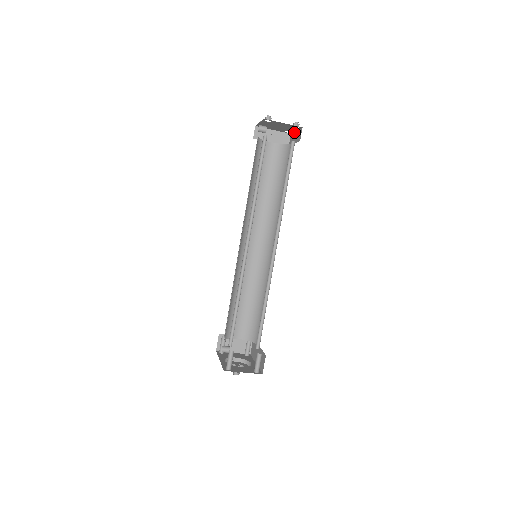
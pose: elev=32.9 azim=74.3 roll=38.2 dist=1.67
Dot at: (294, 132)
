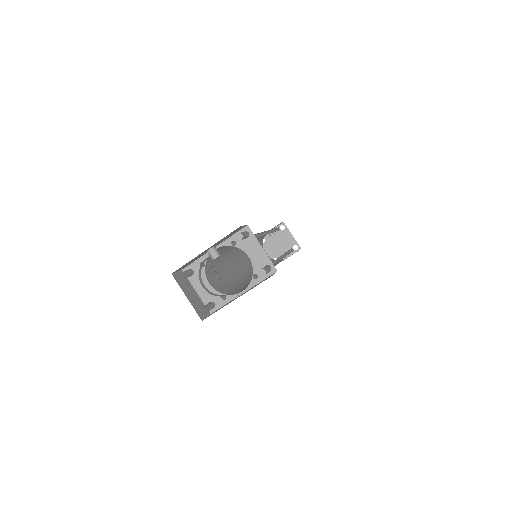
Dot at: occluded
